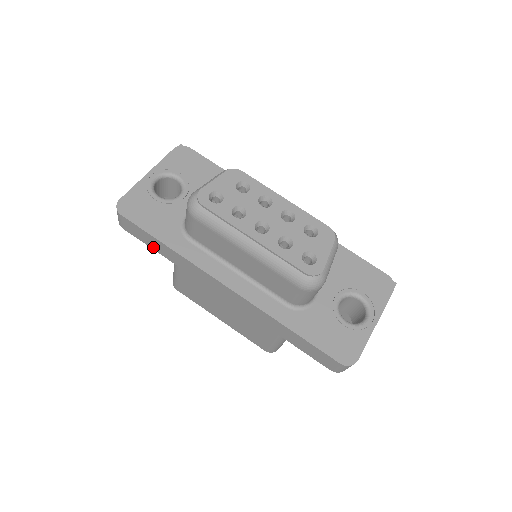
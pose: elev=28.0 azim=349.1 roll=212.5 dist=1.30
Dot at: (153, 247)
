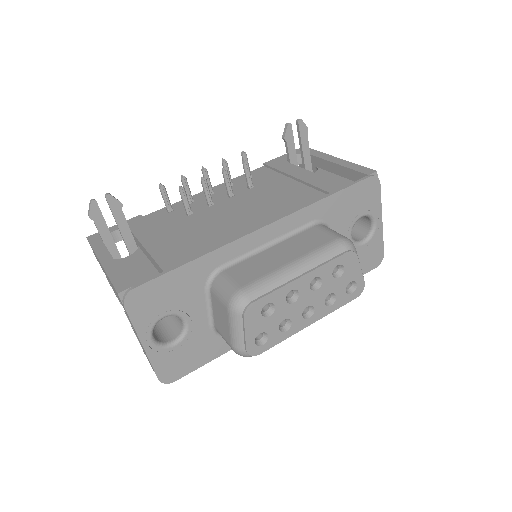
Dot at: occluded
